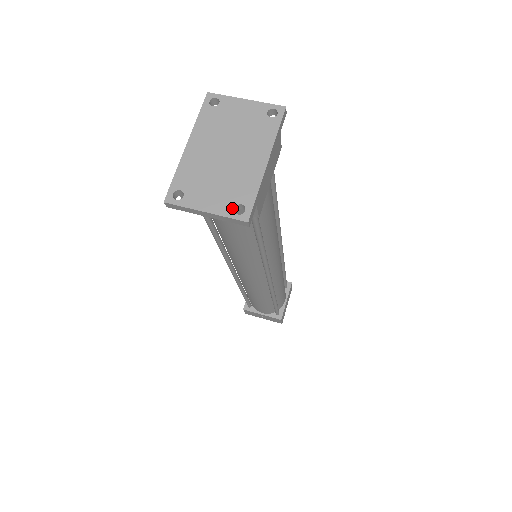
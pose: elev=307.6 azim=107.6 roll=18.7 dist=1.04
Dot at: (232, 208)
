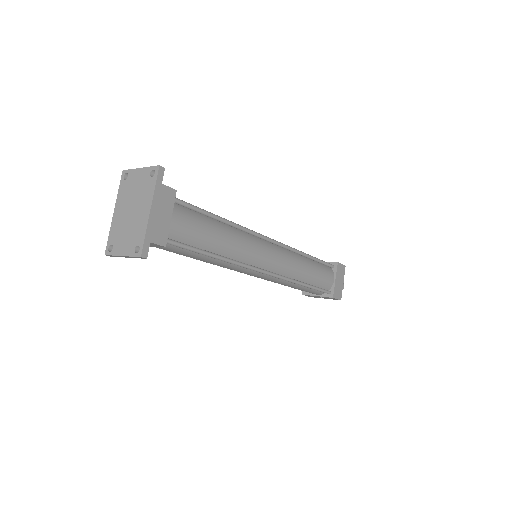
Dot at: (134, 249)
